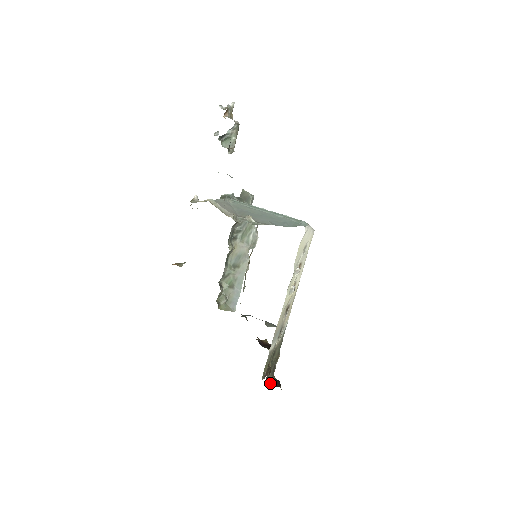
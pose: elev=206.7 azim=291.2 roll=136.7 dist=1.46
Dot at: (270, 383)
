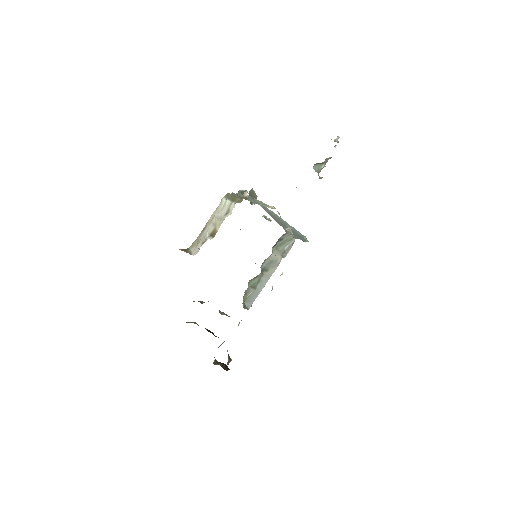
Dot at: (223, 367)
